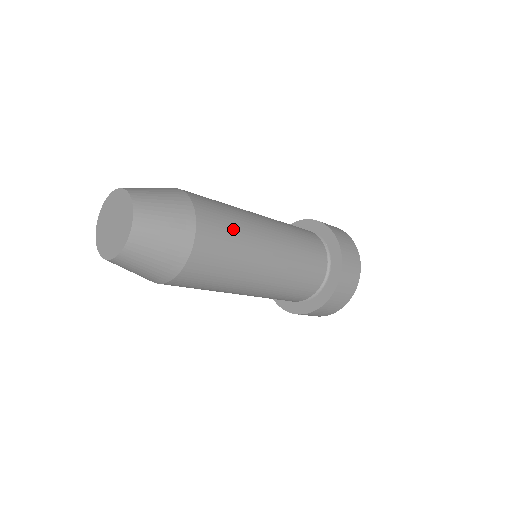
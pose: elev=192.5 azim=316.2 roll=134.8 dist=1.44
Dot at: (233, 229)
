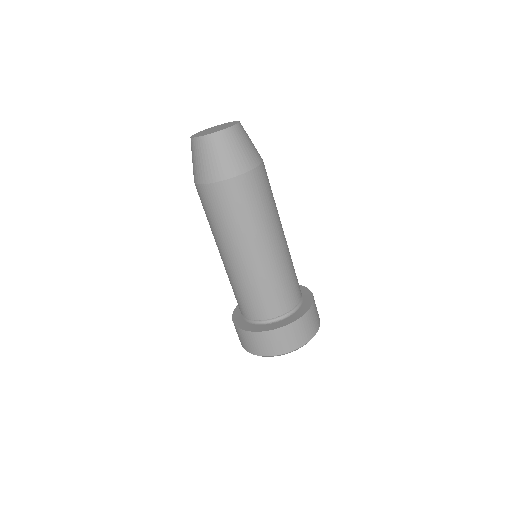
Dot at: (270, 199)
